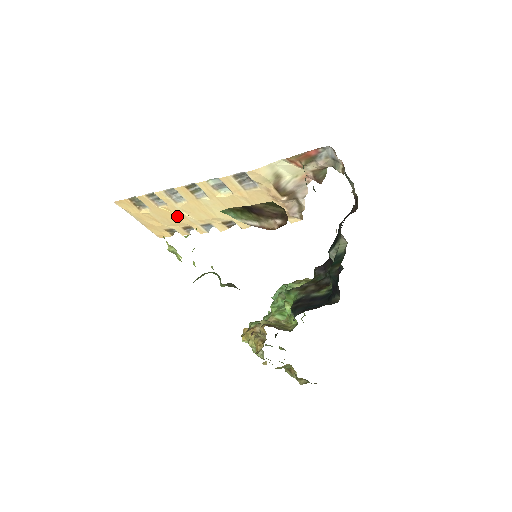
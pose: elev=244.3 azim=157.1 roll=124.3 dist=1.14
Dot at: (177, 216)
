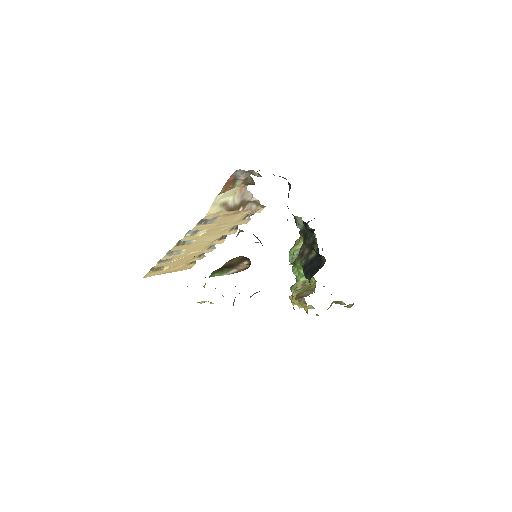
Dot at: (188, 257)
